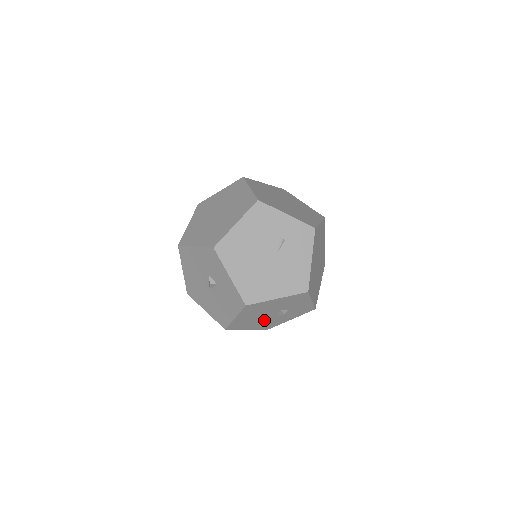
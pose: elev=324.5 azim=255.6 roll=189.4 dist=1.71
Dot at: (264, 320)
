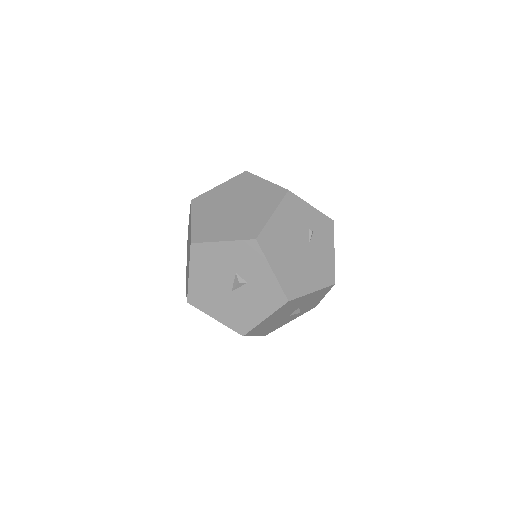
Dot at: (276, 322)
